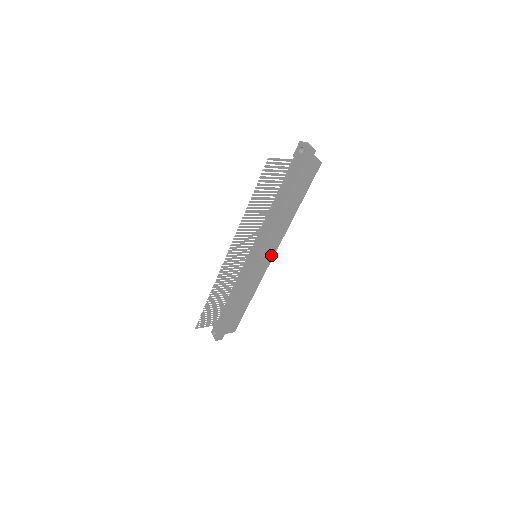
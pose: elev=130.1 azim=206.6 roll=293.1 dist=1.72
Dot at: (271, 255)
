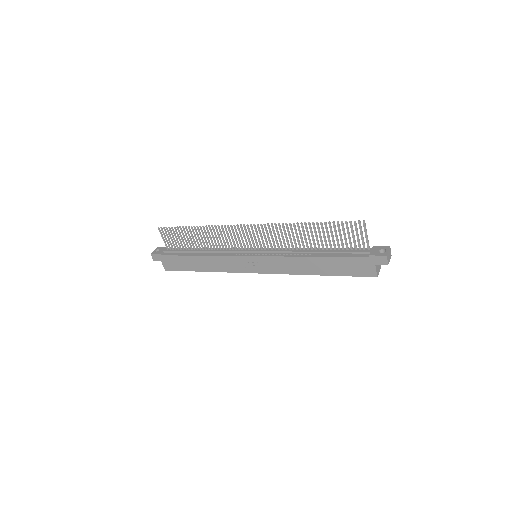
Dot at: (263, 270)
